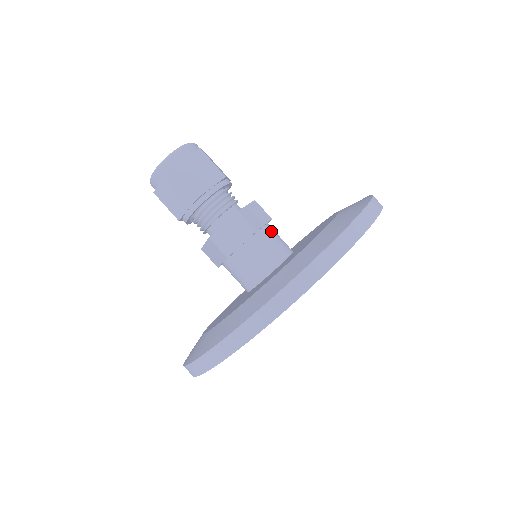
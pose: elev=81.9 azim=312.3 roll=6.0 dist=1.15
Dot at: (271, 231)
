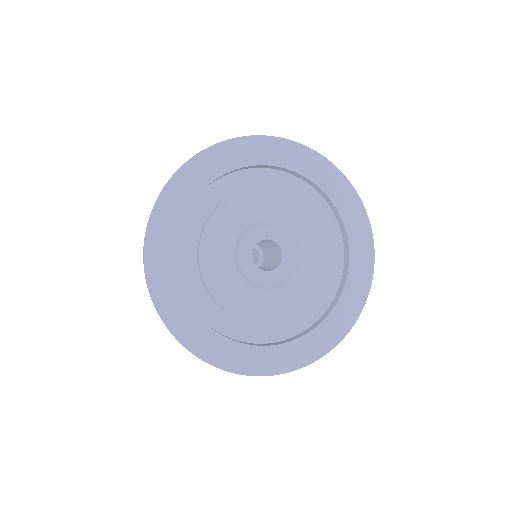
Dot at: occluded
